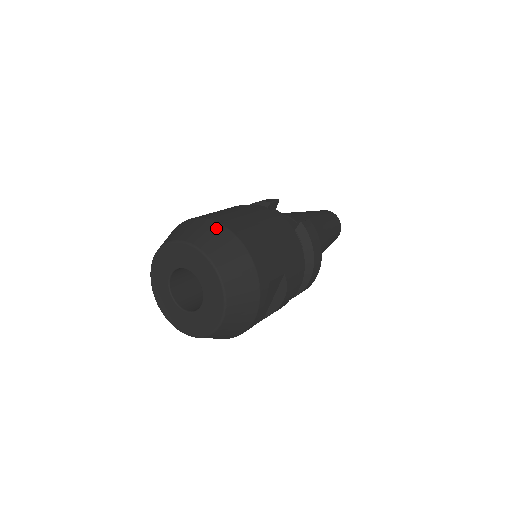
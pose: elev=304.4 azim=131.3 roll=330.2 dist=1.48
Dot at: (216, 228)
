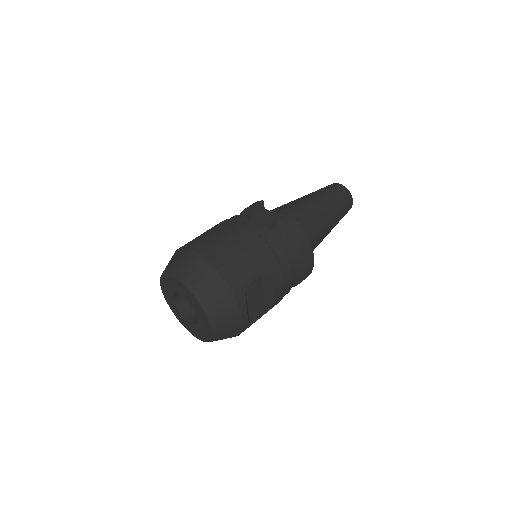
Dot at: (189, 256)
